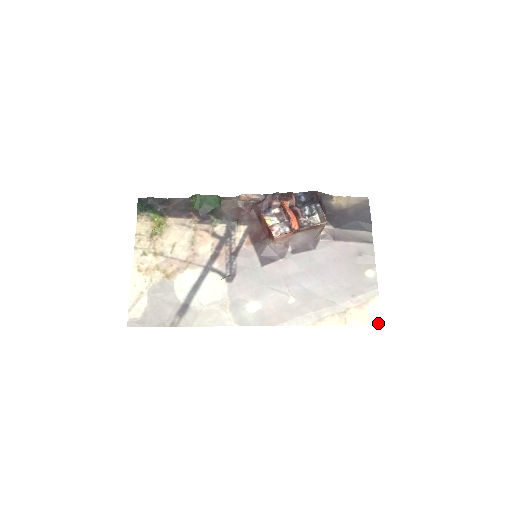
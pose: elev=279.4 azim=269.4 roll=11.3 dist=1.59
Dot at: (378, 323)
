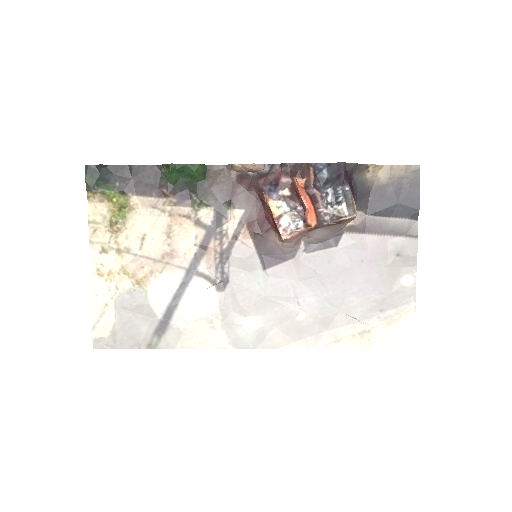
Dot at: (409, 346)
